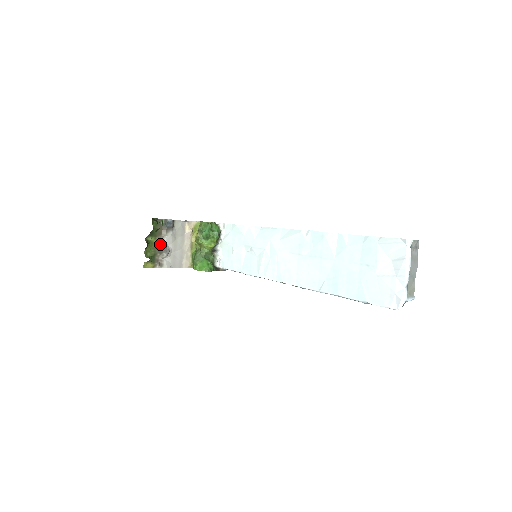
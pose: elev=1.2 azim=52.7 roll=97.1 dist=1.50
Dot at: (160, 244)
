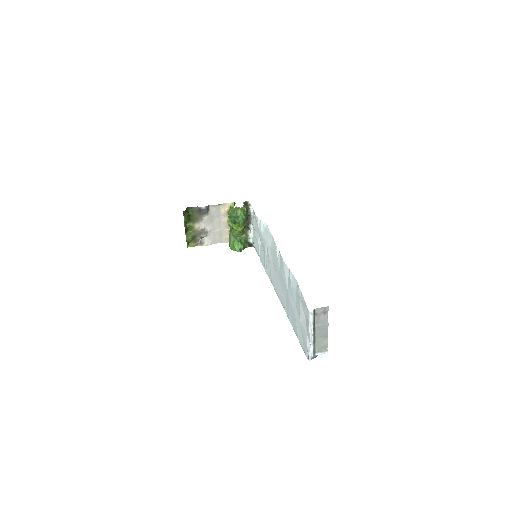
Dot at: (199, 227)
